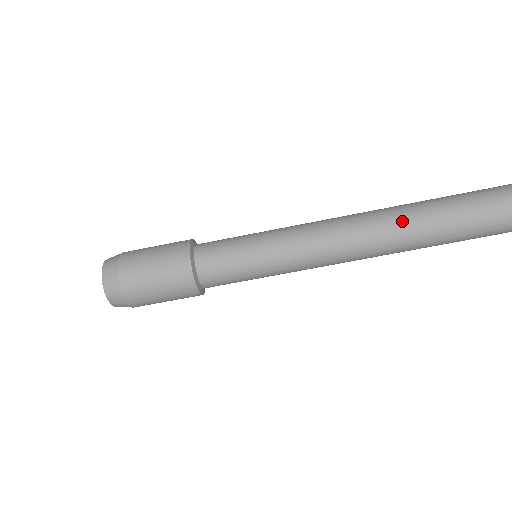
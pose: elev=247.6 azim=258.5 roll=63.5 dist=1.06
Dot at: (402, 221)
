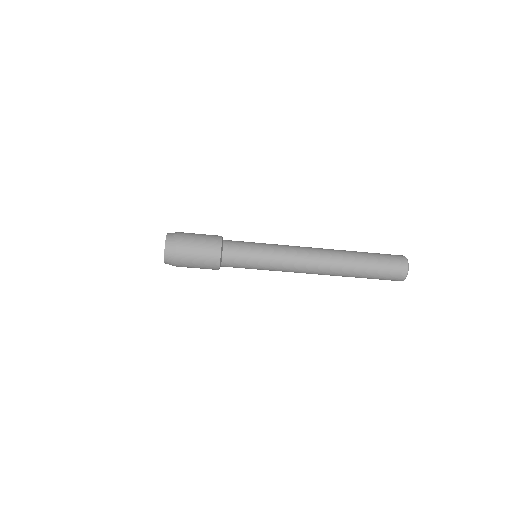
Dot at: (341, 254)
